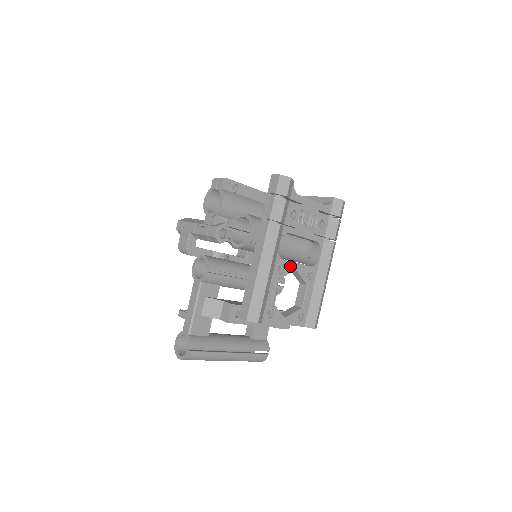
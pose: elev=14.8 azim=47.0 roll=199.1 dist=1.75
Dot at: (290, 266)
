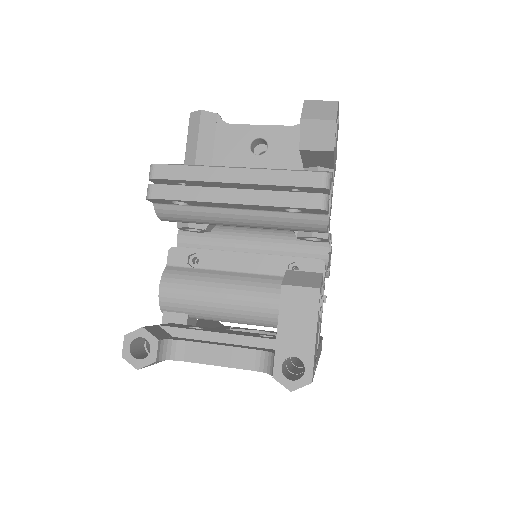
Dot at: occluded
